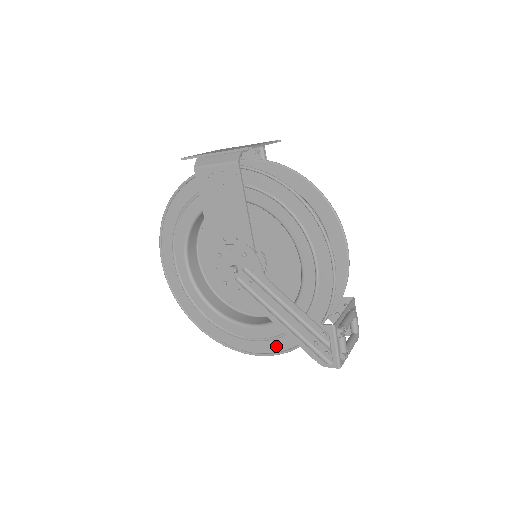
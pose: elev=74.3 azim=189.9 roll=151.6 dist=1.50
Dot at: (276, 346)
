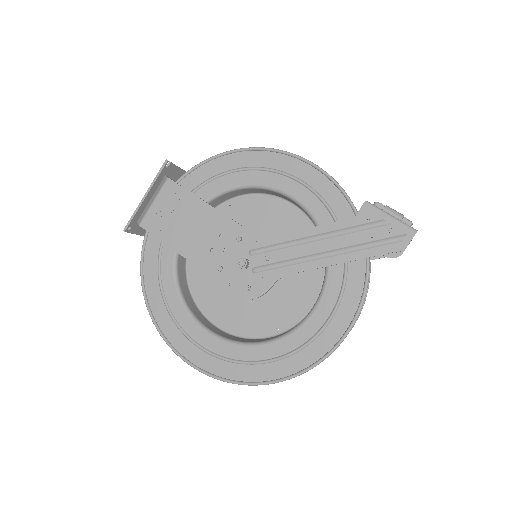
Dot at: (352, 297)
